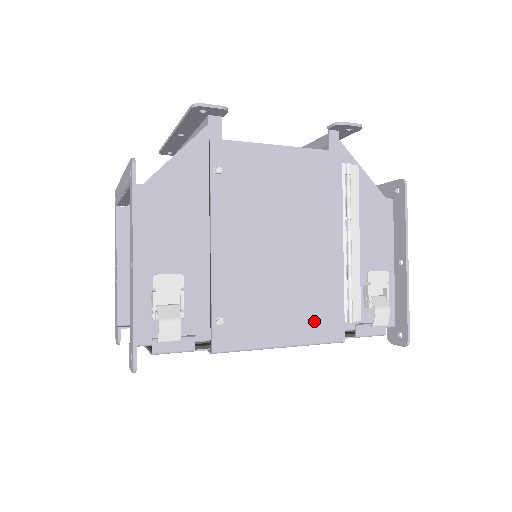
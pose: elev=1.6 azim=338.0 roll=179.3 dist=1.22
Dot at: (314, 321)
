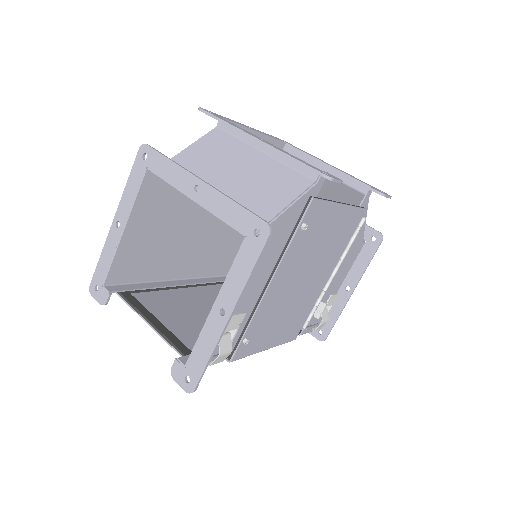
Dot at: (289, 330)
